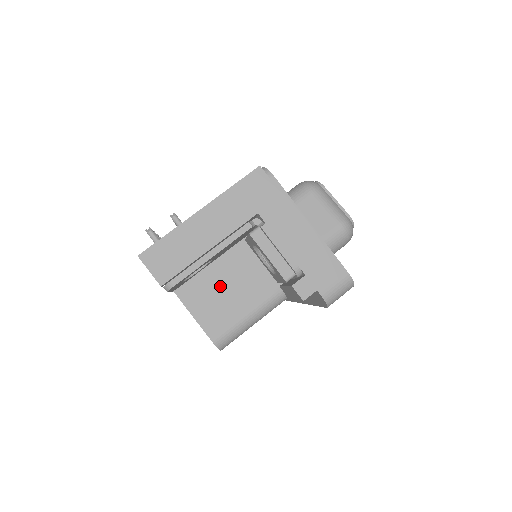
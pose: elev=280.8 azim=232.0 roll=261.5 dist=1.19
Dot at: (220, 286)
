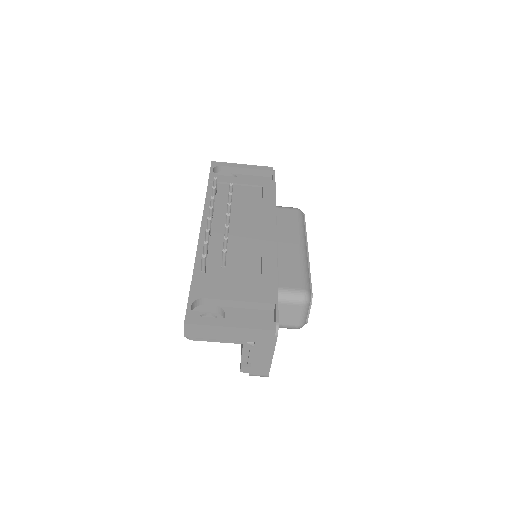
Dot at: occluded
